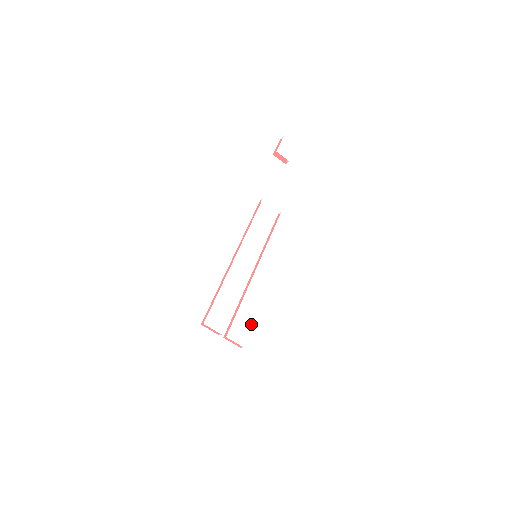
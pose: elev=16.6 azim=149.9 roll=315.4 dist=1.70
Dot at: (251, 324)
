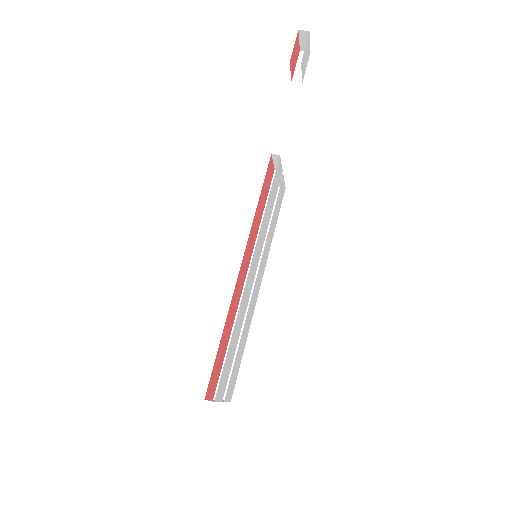
Dot at: occluded
